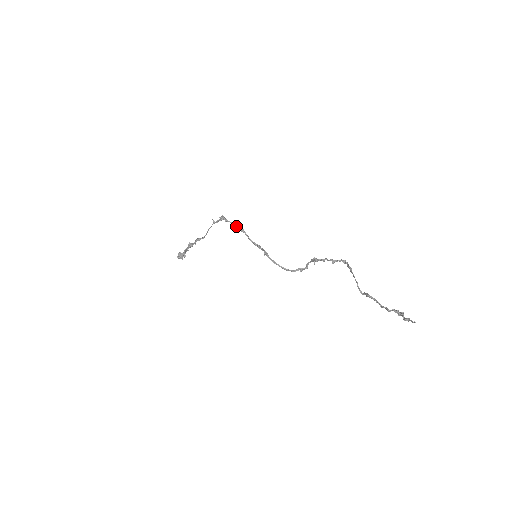
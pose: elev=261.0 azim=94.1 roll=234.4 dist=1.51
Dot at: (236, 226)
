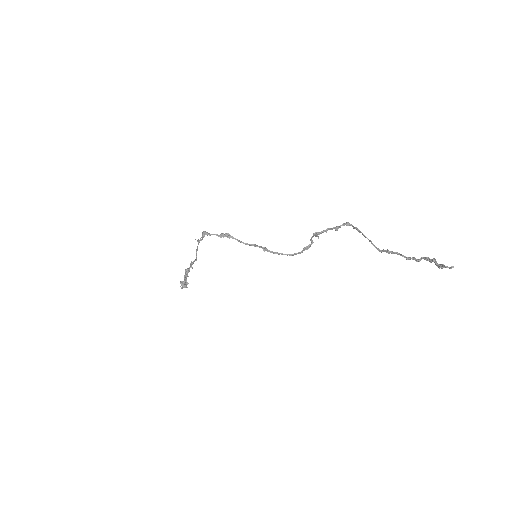
Dot at: (222, 236)
